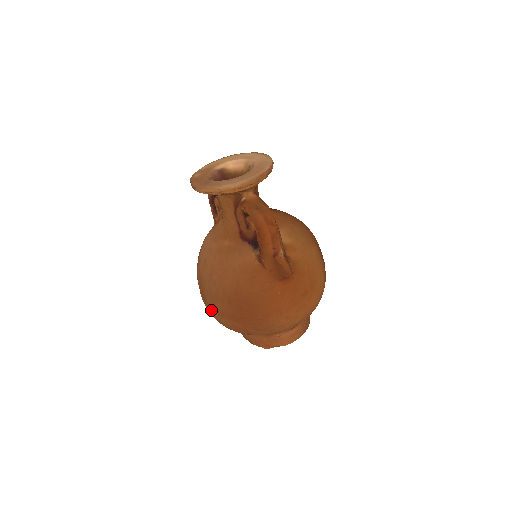
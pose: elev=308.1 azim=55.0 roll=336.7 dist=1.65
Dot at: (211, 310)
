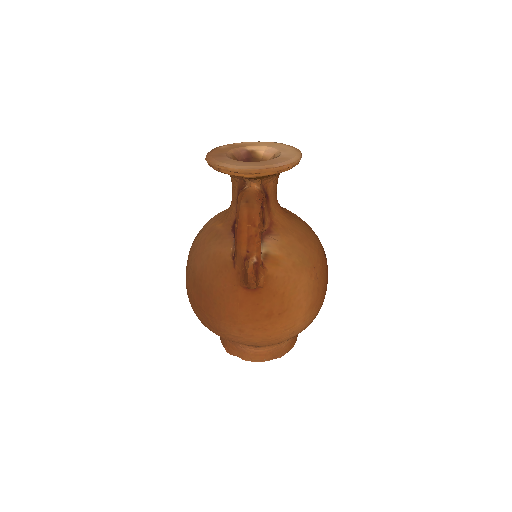
Dot at: occluded
